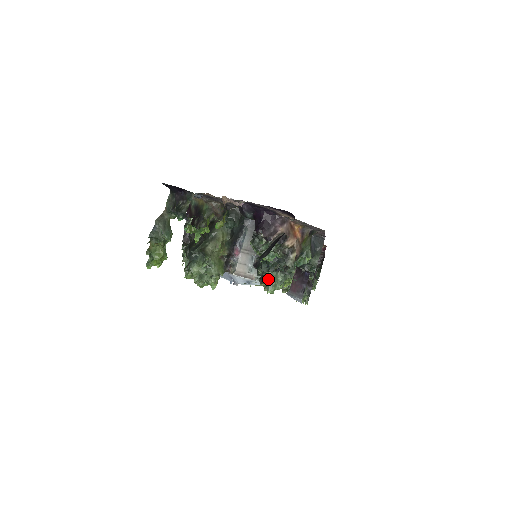
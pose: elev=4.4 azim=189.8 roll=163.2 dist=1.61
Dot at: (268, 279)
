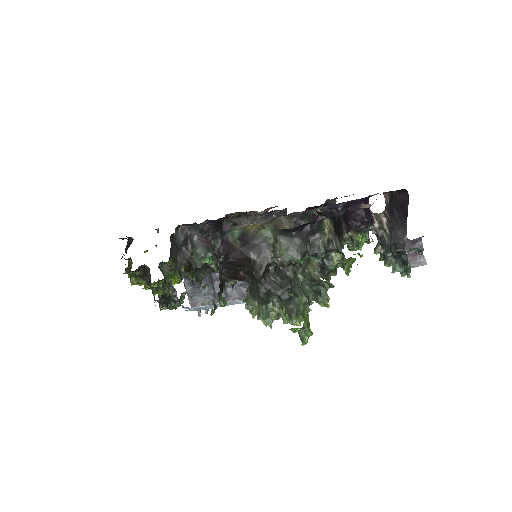
Dot at: (409, 265)
